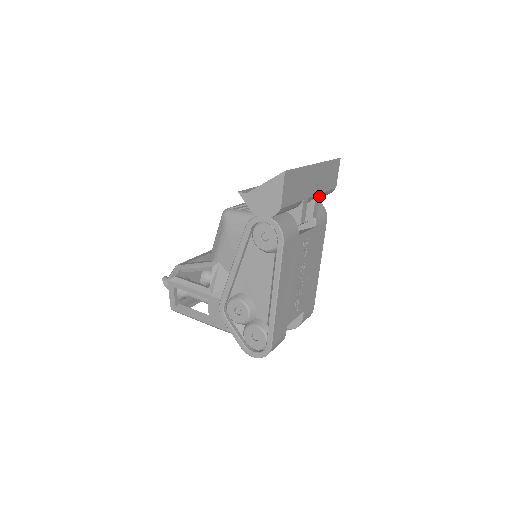
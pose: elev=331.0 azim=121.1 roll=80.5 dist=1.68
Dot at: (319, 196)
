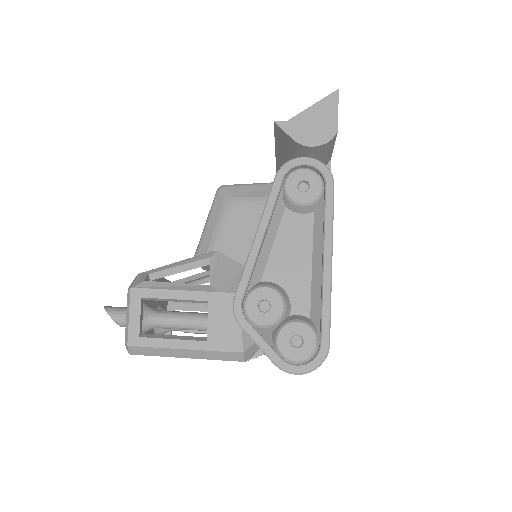
Dot at: occluded
